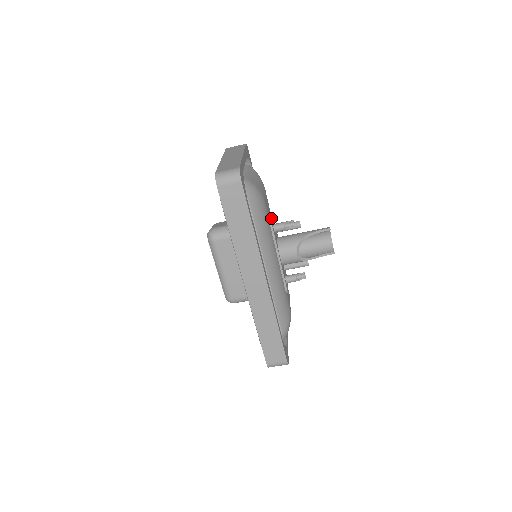
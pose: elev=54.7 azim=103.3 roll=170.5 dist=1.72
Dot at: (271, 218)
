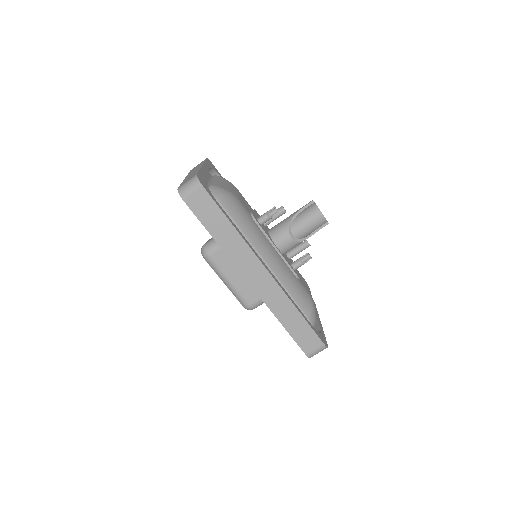
Dot at: (252, 213)
